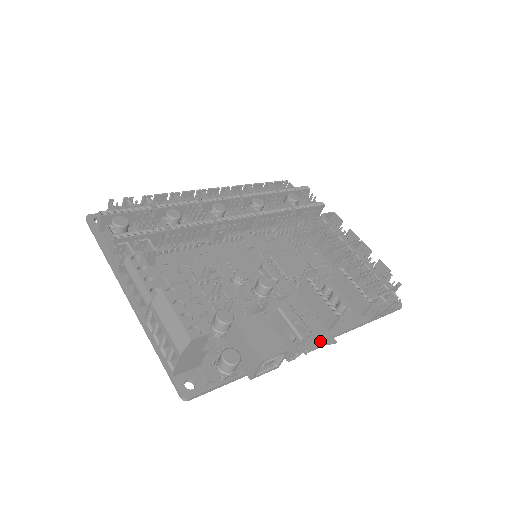
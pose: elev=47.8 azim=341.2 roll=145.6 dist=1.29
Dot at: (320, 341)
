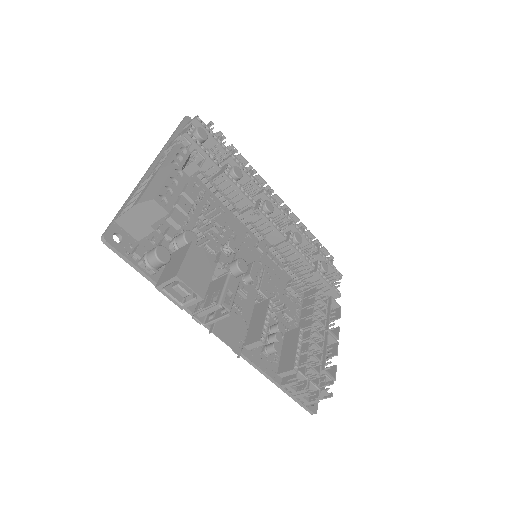
Dot at: (230, 340)
